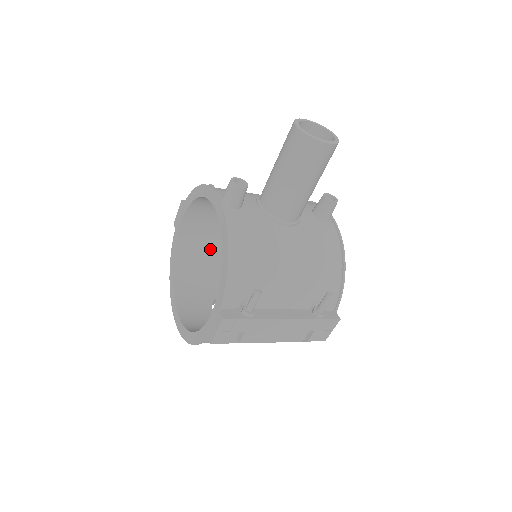
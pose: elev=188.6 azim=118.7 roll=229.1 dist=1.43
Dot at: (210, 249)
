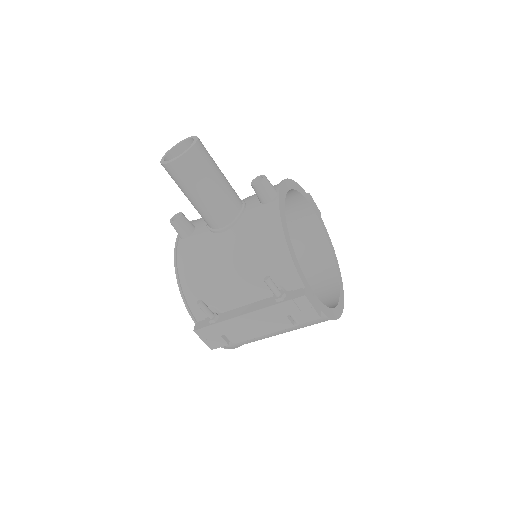
Dot at: occluded
